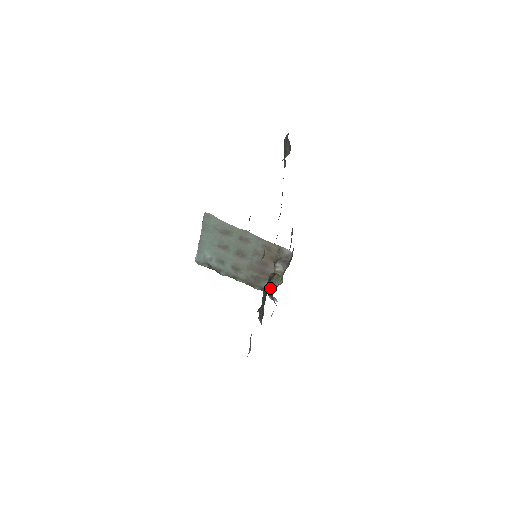
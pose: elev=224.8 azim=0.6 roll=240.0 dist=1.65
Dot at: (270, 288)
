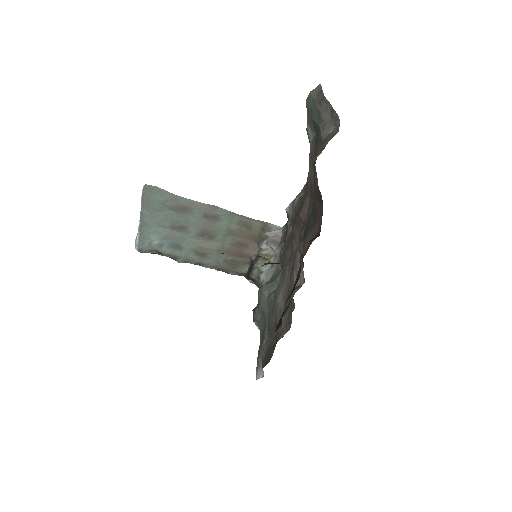
Dot at: (273, 289)
